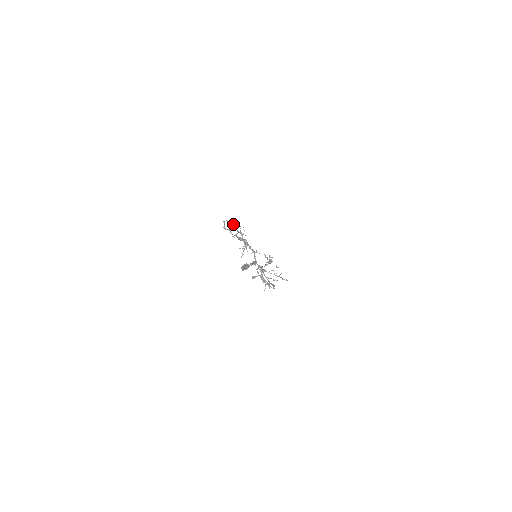
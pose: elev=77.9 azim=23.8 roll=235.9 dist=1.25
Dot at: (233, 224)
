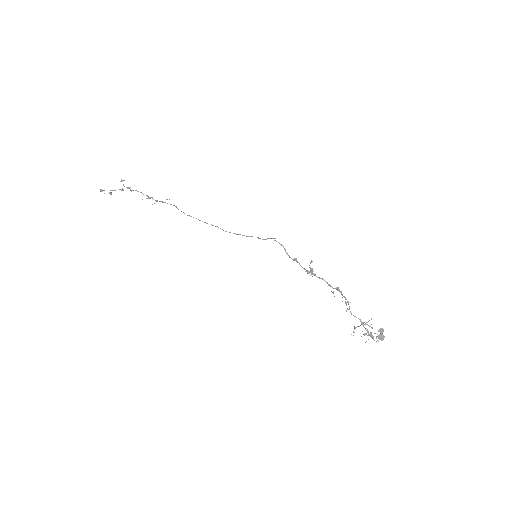
Dot at: (272, 238)
